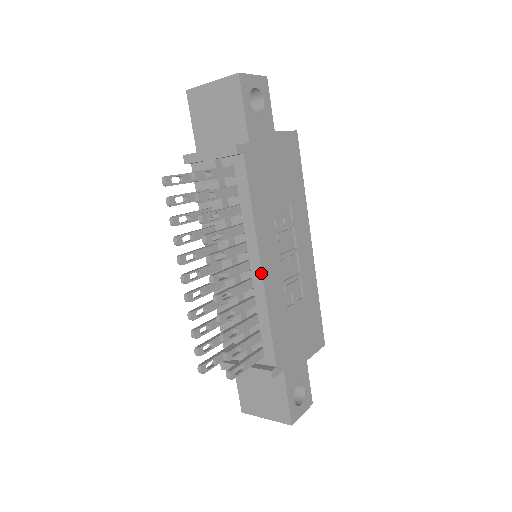
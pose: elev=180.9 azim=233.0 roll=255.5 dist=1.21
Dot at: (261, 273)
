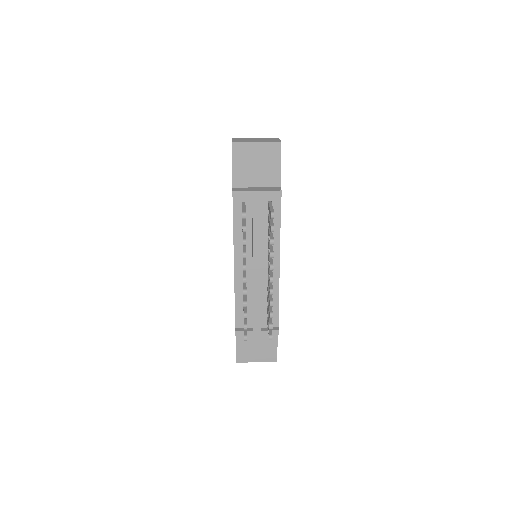
Dot at: (279, 270)
